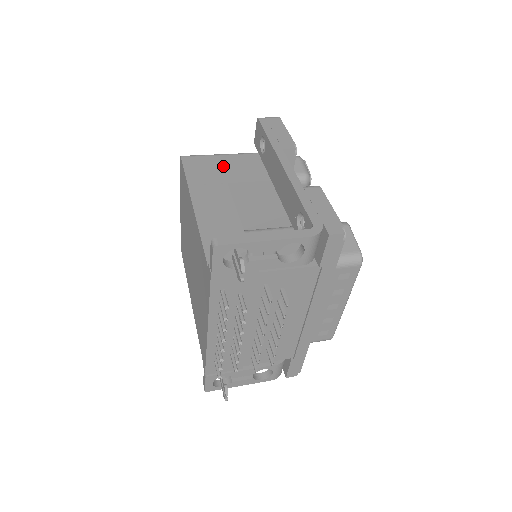
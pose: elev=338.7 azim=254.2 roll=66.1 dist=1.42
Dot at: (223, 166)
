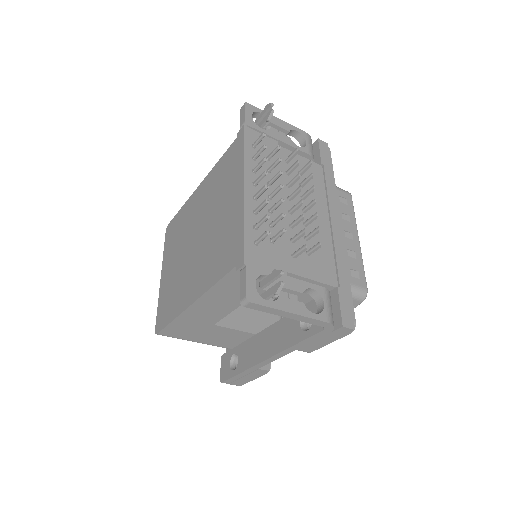
Dot at: occluded
